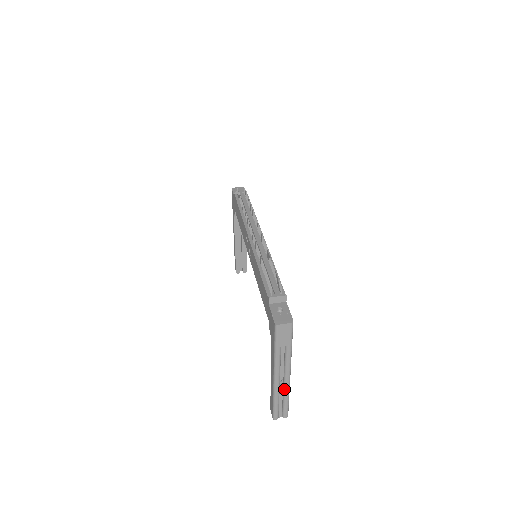
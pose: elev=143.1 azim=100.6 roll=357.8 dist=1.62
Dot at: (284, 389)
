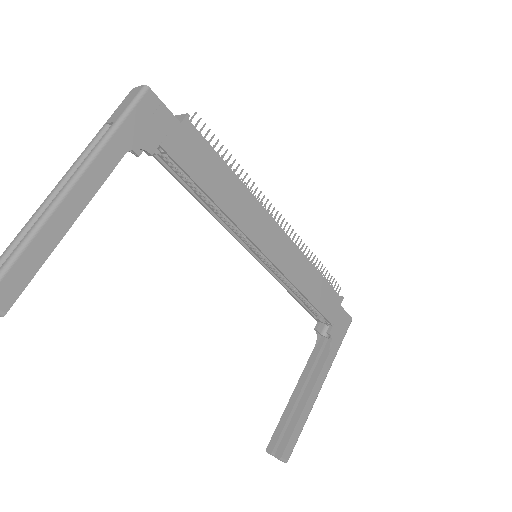
Dot at: (41, 217)
